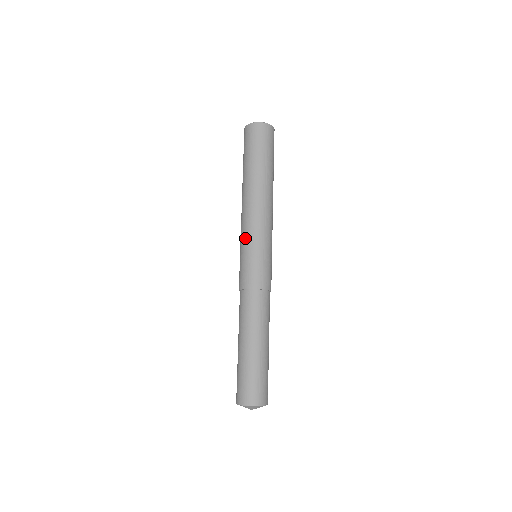
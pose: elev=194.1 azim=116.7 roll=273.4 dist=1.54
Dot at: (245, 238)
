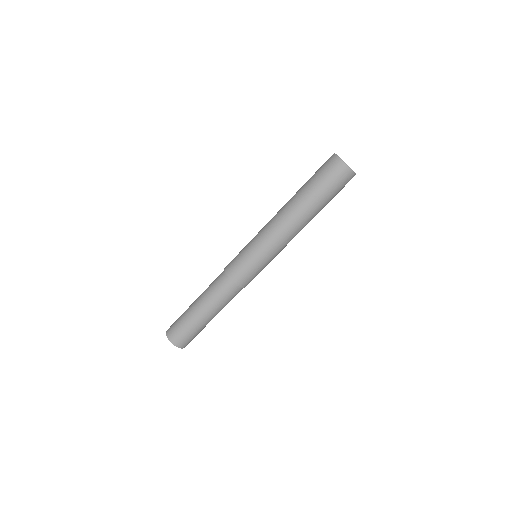
Dot at: (261, 247)
